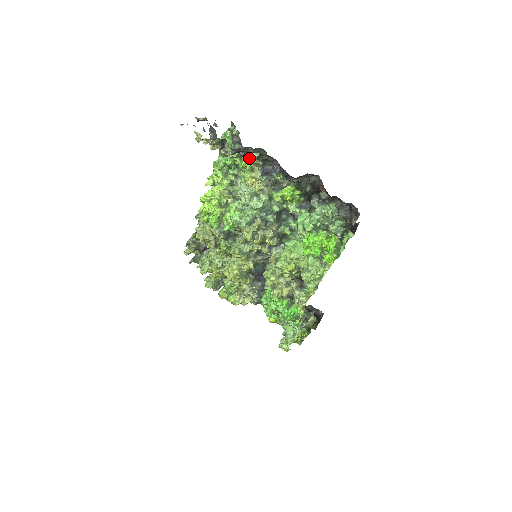
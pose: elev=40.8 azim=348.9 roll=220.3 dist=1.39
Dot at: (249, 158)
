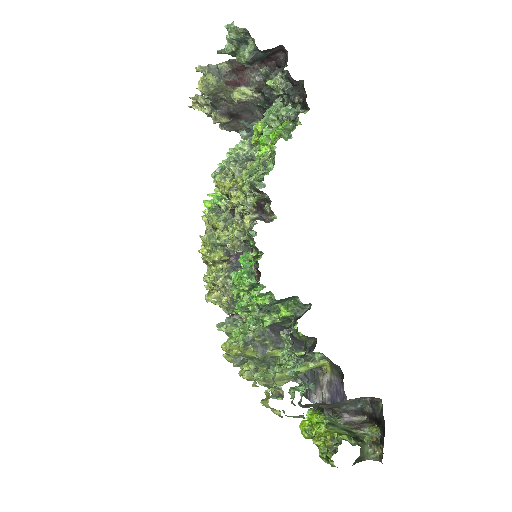
Dot at: occluded
